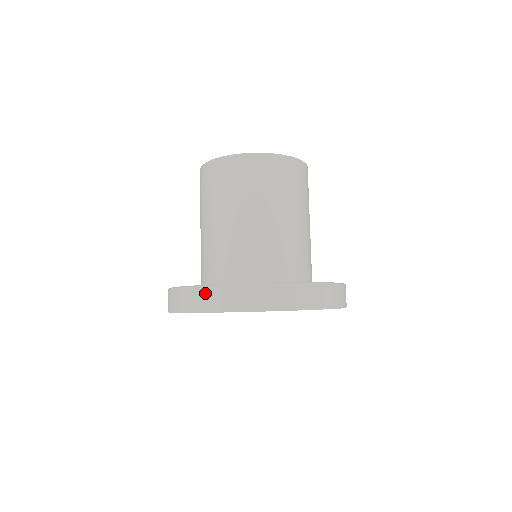
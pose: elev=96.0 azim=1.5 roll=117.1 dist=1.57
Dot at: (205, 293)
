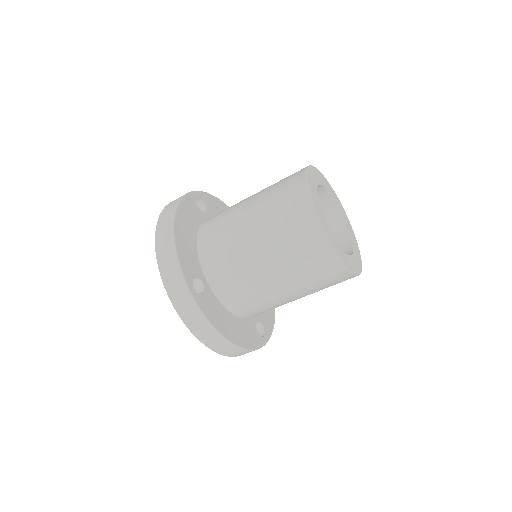
Dot at: (181, 289)
